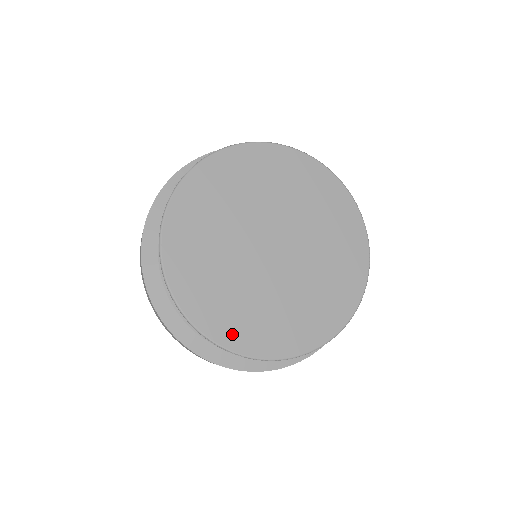
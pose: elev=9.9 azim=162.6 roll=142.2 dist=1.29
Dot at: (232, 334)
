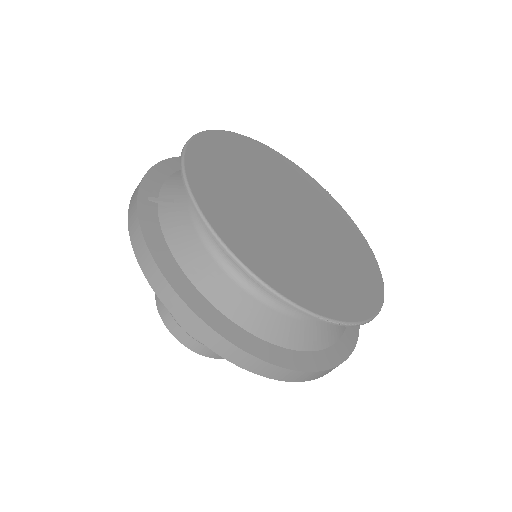
Dot at: (334, 305)
